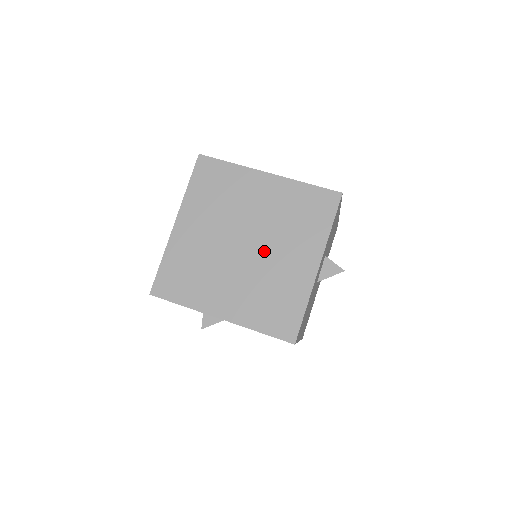
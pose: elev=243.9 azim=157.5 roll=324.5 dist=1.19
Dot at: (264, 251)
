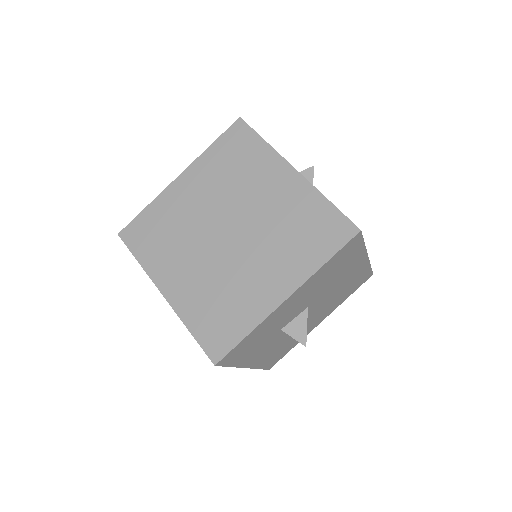
Dot at: occluded
